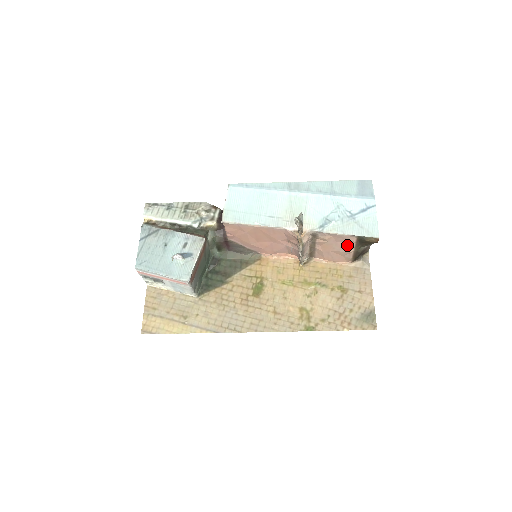
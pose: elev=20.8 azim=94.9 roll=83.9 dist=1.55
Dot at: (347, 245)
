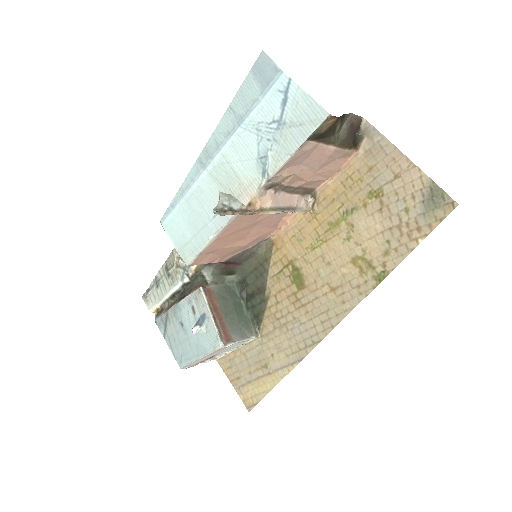
Dot at: (317, 153)
